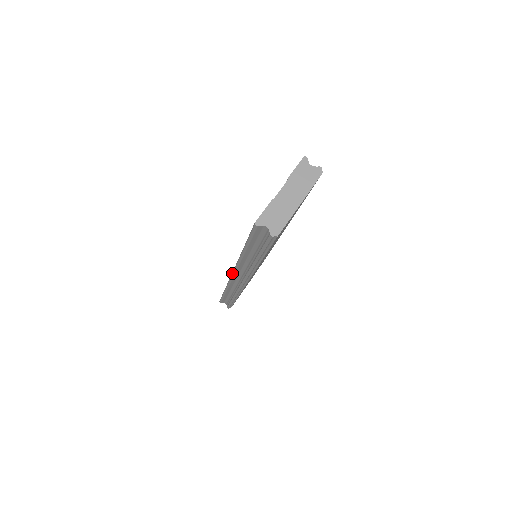
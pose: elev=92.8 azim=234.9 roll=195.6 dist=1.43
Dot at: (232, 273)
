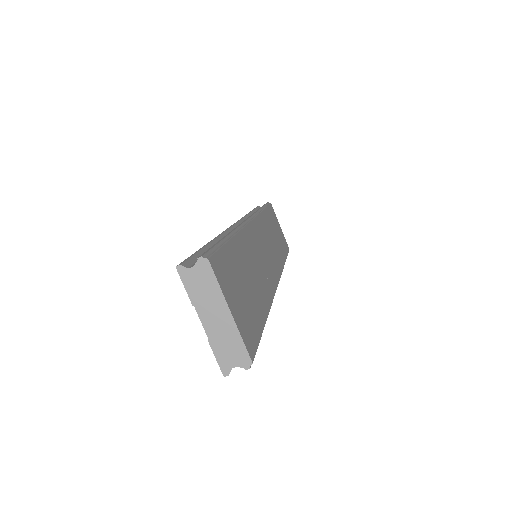
Dot at: occluded
